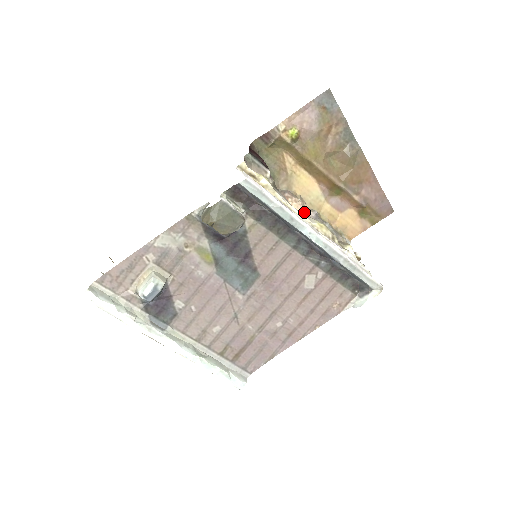
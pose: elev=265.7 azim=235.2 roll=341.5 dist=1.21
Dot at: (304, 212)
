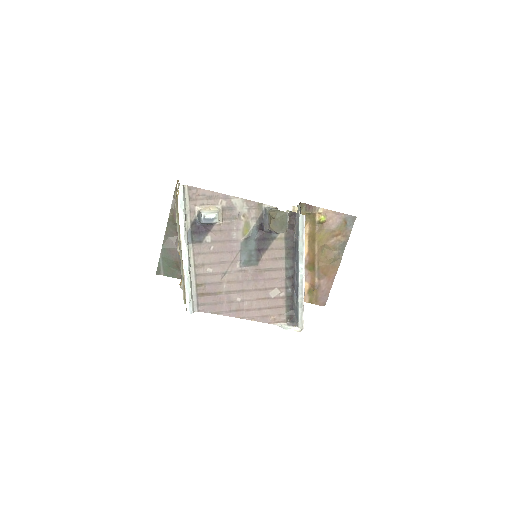
Dot at: occluded
